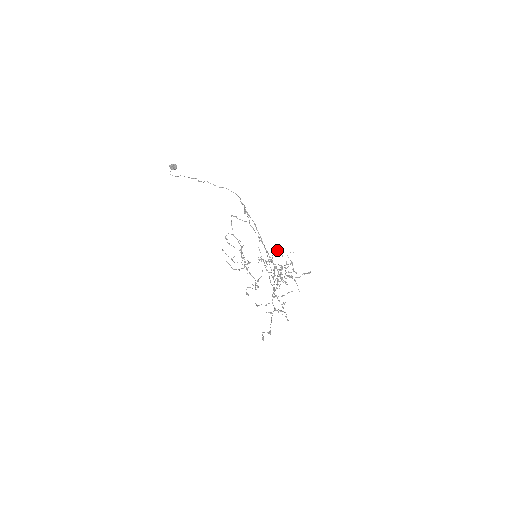
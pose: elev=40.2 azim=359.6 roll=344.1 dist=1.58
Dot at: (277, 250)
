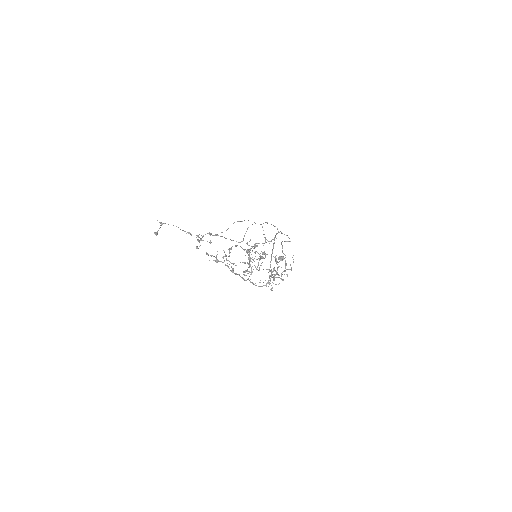
Dot at: (286, 263)
